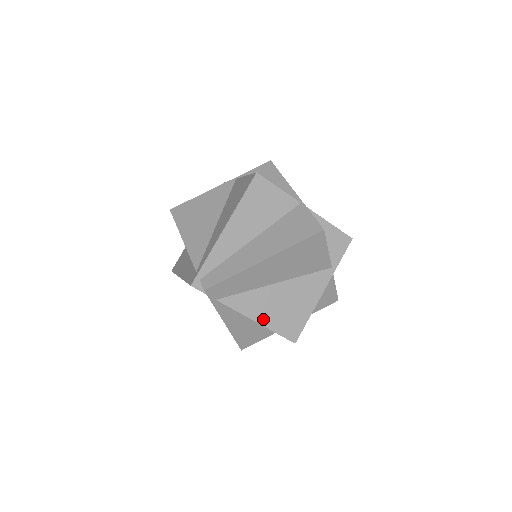
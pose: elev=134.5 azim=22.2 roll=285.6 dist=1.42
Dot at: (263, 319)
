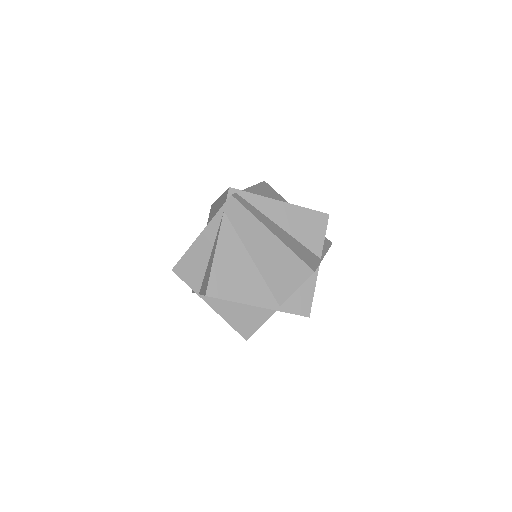
Dot at: (219, 258)
